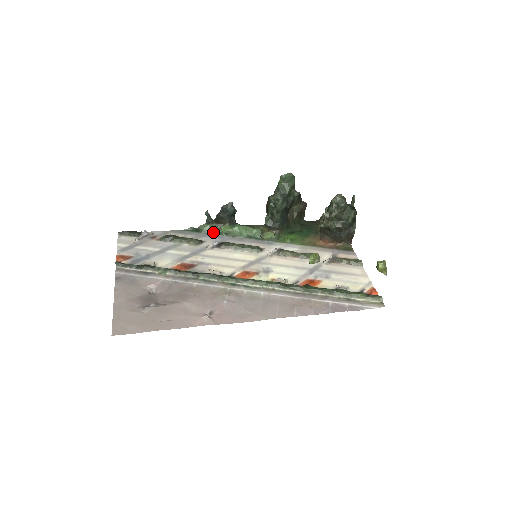
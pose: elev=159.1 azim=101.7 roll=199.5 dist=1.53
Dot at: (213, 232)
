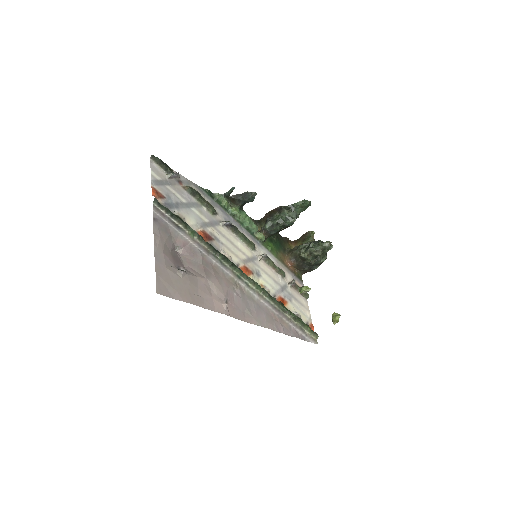
Dot at: (224, 206)
